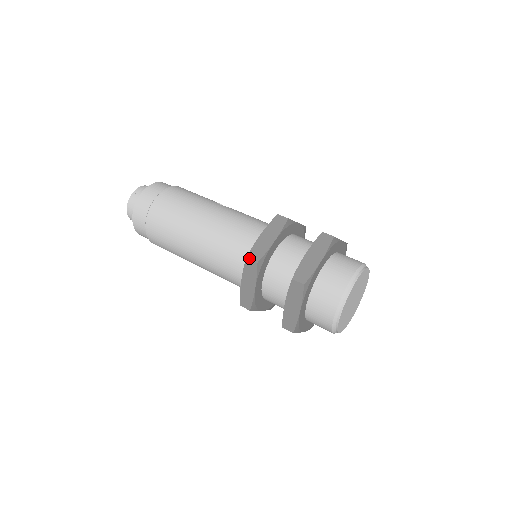
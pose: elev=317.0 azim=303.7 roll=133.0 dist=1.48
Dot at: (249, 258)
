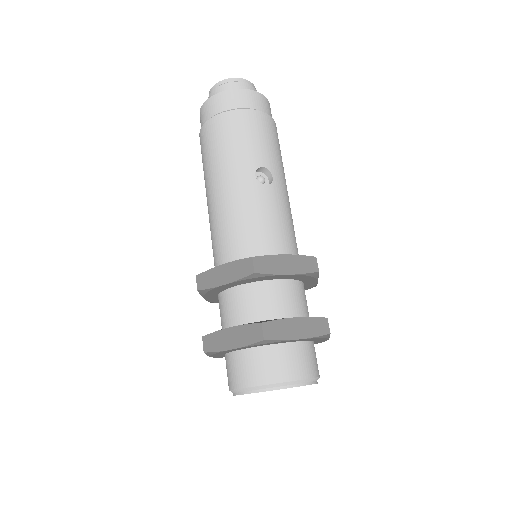
Dot at: (197, 279)
